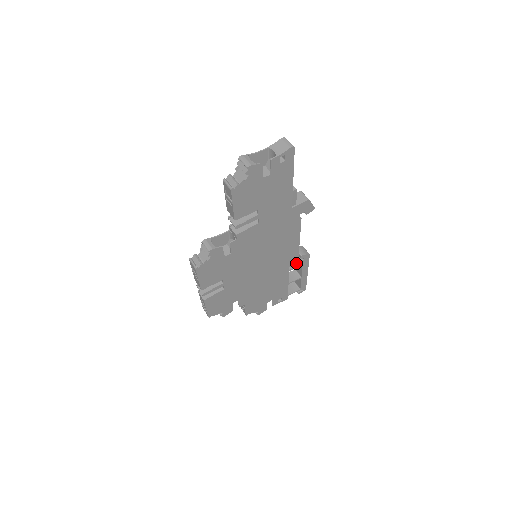
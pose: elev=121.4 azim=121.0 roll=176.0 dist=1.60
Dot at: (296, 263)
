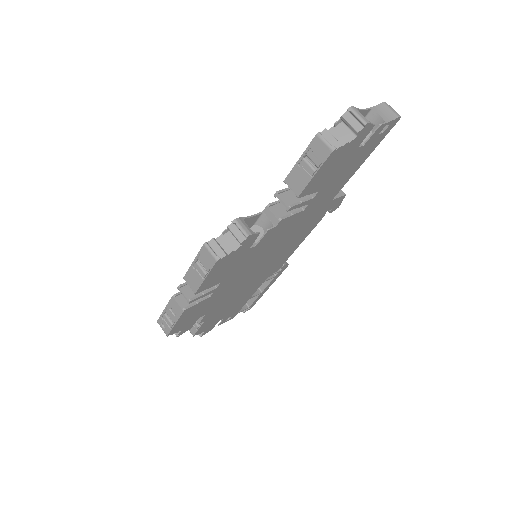
Dot at: (274, 273)
